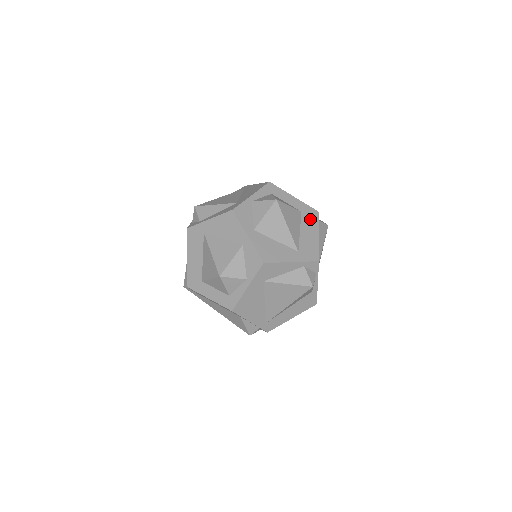
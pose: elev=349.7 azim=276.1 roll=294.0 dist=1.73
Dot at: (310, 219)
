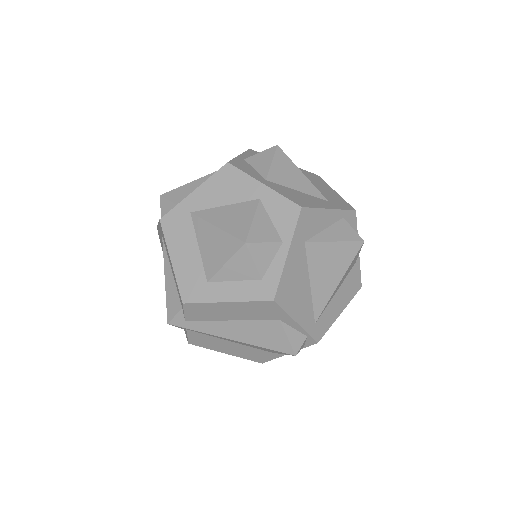
Dot at: (315, 179)
